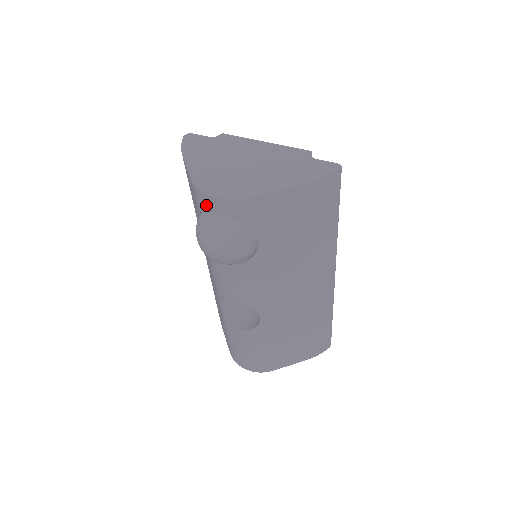
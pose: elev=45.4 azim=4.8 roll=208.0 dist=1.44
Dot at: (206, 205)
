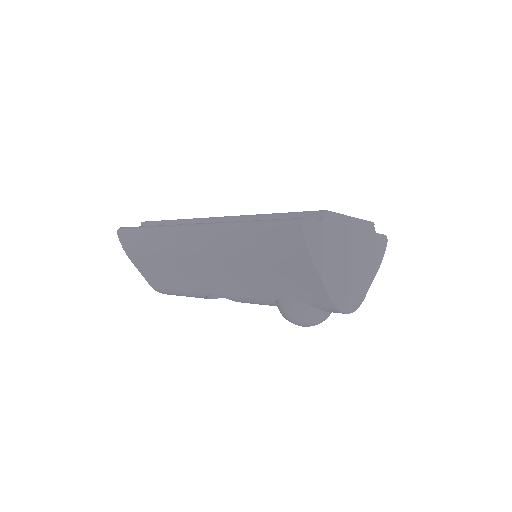
Dot at: occluded
